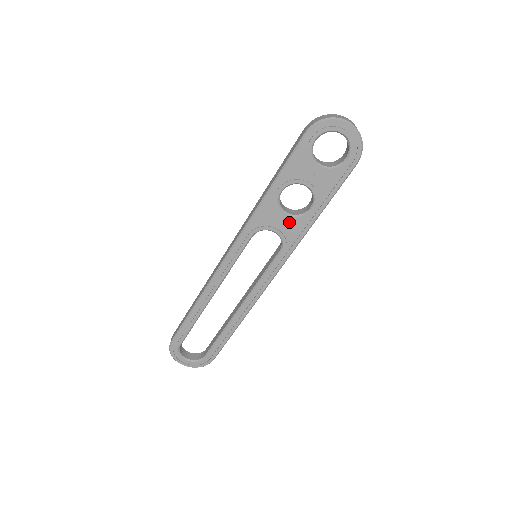
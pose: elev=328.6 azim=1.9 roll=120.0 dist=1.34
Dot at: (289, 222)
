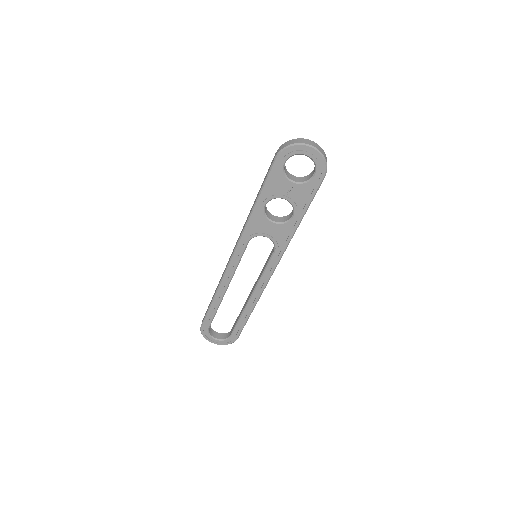
Dot at: (277, 228)
